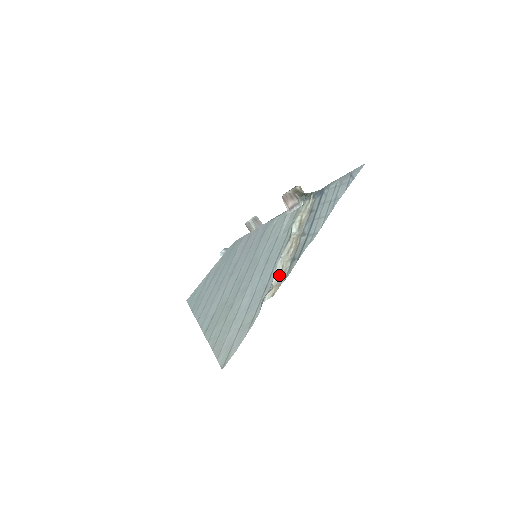
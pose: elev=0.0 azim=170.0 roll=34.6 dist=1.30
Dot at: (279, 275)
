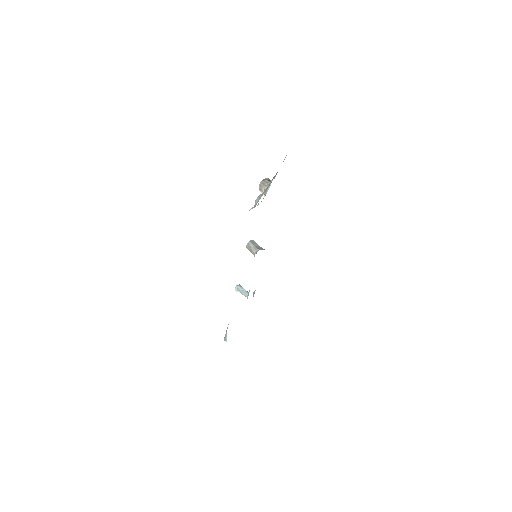
Dot at: occluded
